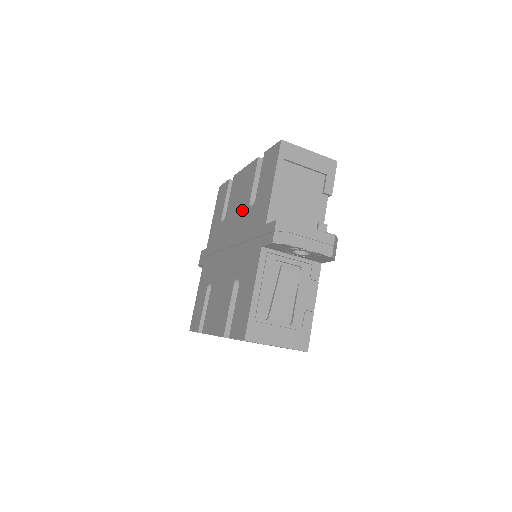
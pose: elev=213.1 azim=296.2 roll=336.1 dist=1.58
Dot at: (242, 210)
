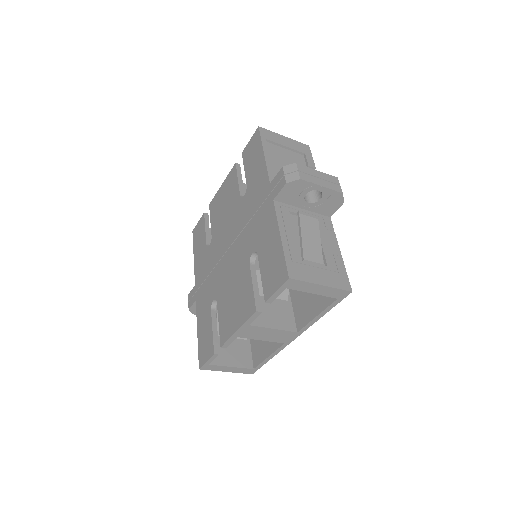
Dot at: (233, 209)
